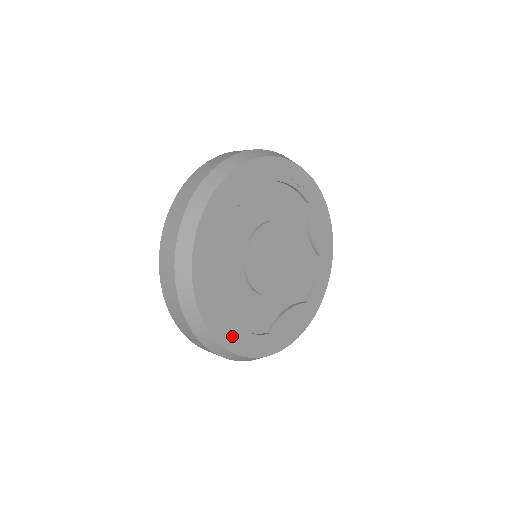
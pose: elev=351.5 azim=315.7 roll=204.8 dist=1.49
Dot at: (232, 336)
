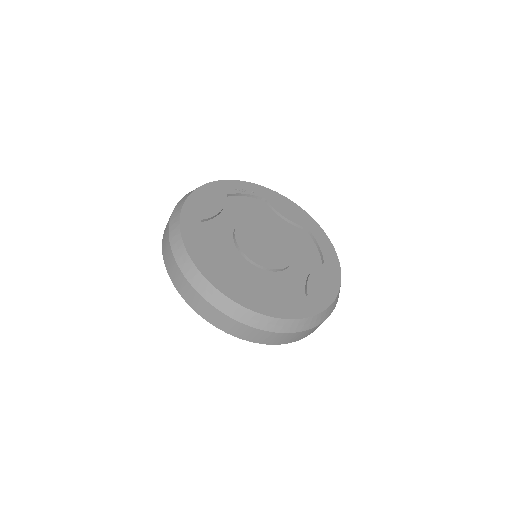
Dot at: (273, 307)
